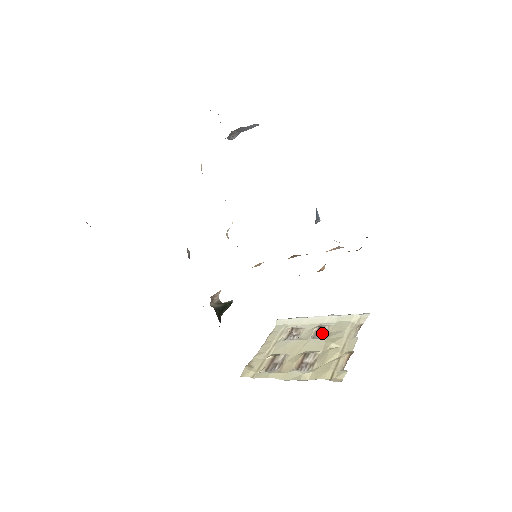
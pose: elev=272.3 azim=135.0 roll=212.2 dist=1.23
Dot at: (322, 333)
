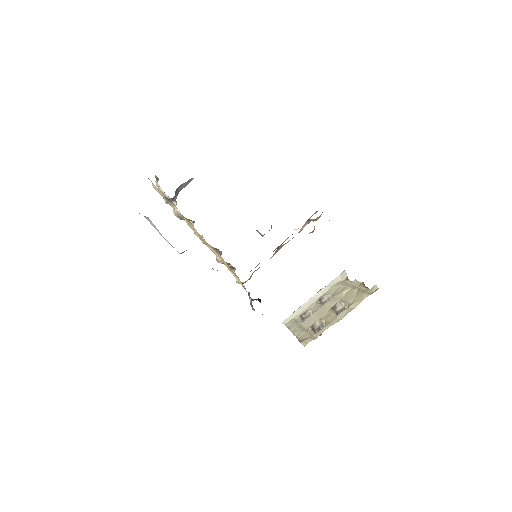
Dot at: (325, 301)
